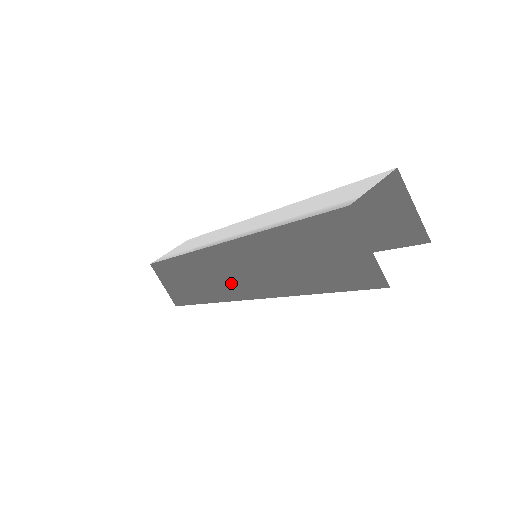
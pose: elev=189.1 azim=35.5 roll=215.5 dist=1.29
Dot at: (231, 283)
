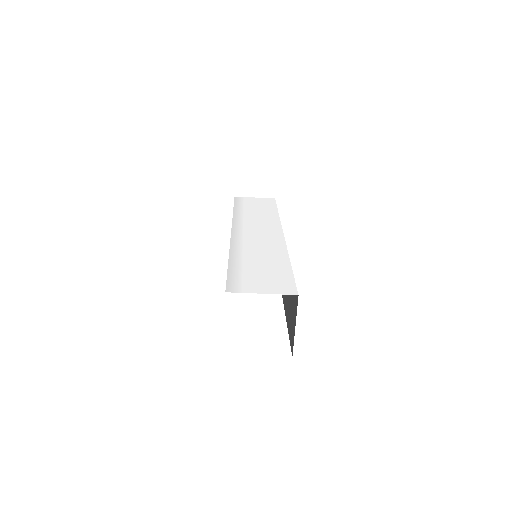
Dot at: occluded
